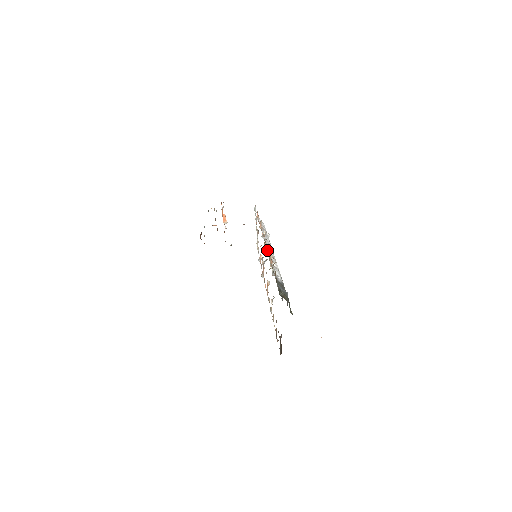
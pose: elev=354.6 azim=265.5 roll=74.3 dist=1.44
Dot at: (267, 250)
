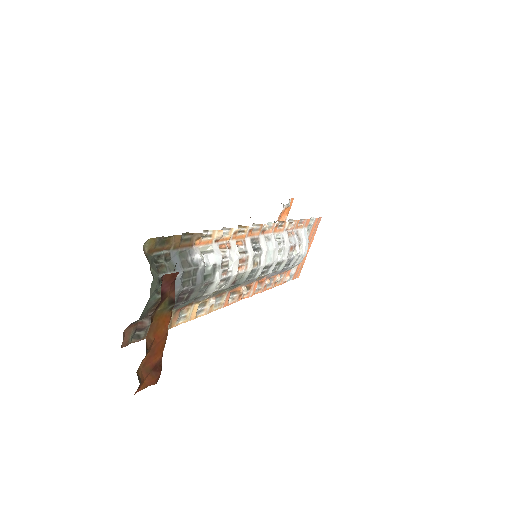
Dot at: (228, 229)
